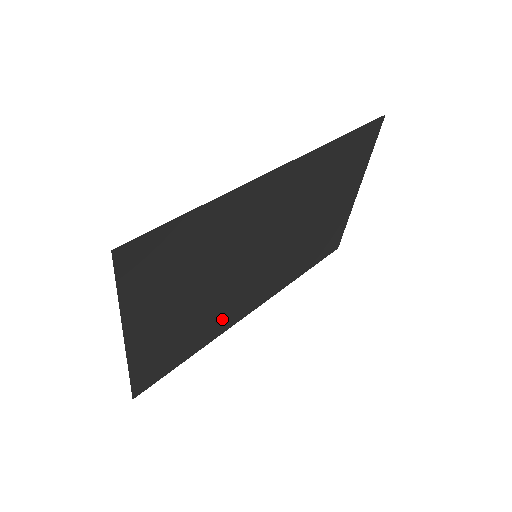
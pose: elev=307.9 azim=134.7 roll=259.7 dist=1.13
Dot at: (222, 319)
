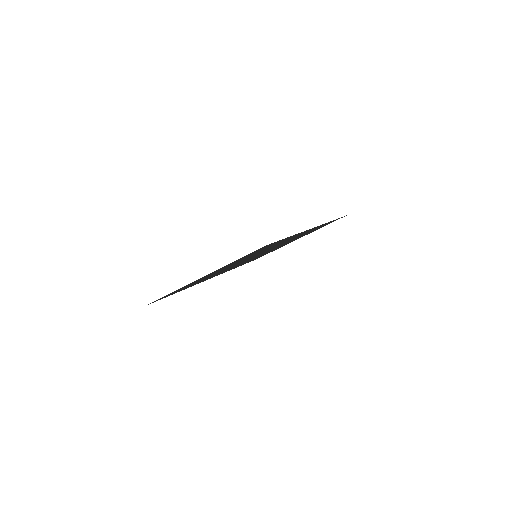
Dot at: occluded
